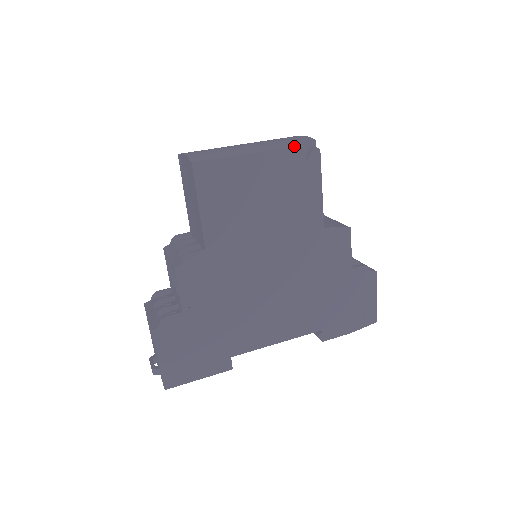
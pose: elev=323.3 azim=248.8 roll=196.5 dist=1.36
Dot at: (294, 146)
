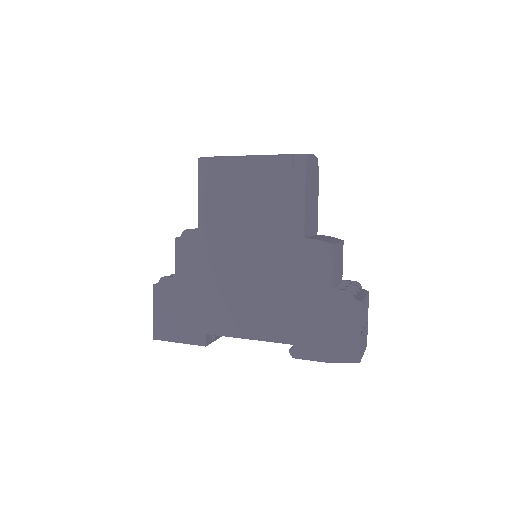
Dot at: (281, 155)
